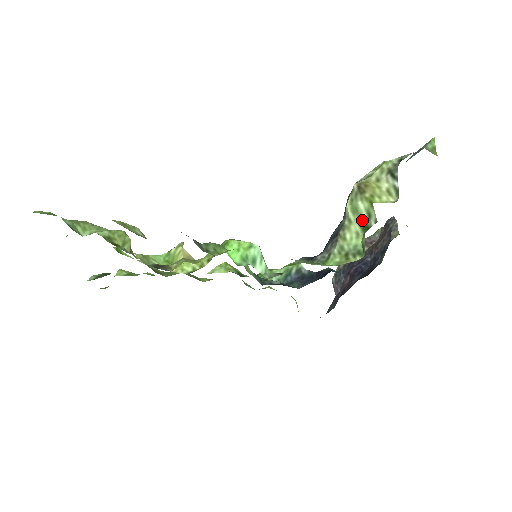
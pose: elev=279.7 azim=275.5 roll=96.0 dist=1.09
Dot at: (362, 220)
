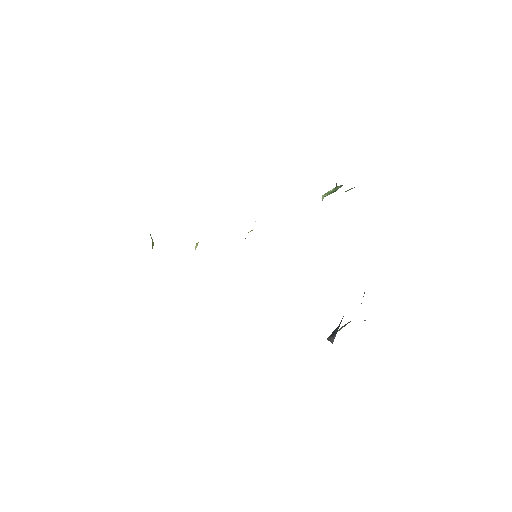
Dot at: (333, 191)
